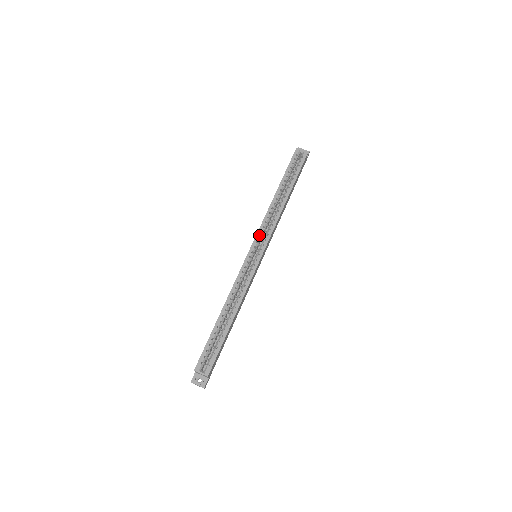
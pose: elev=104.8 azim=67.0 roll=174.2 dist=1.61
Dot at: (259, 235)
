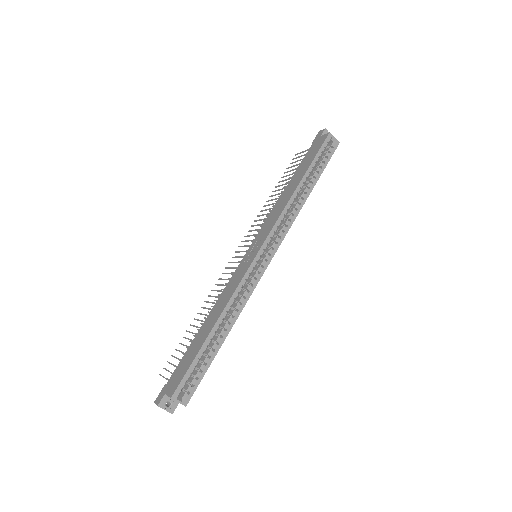
Dot at: (271, 236)
